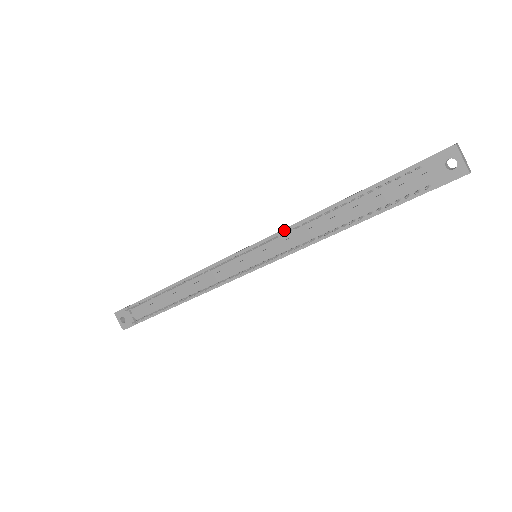
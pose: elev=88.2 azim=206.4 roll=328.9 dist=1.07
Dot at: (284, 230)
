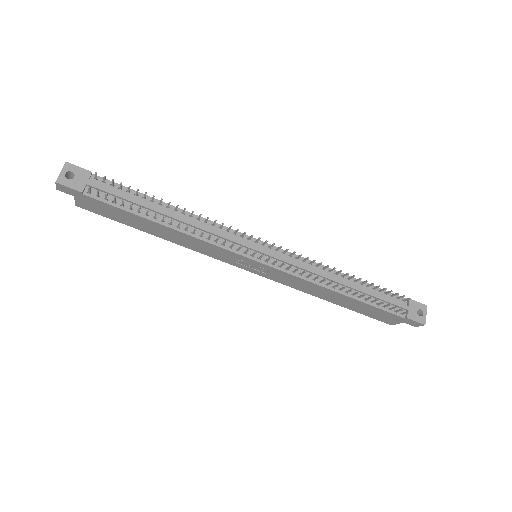
Dot at: (305, 259)
